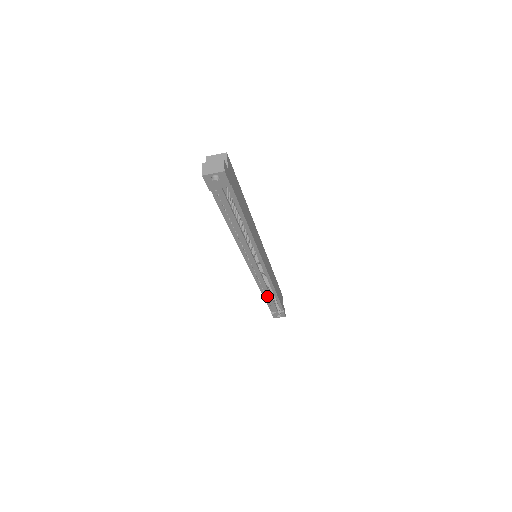
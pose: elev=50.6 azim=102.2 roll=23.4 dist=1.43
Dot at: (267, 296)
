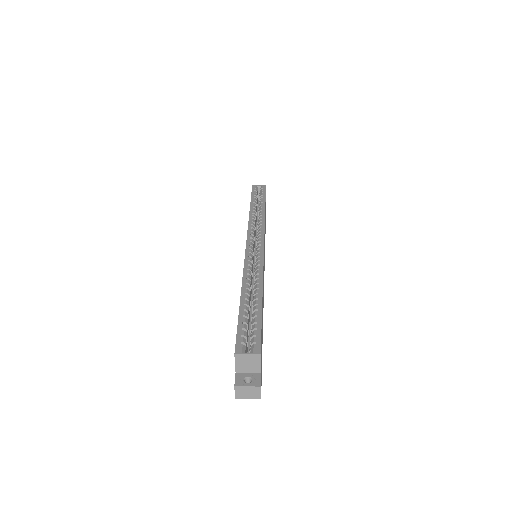
Dot at: occluded
